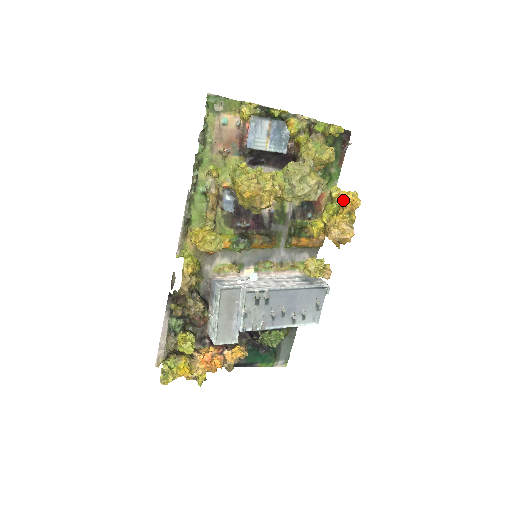
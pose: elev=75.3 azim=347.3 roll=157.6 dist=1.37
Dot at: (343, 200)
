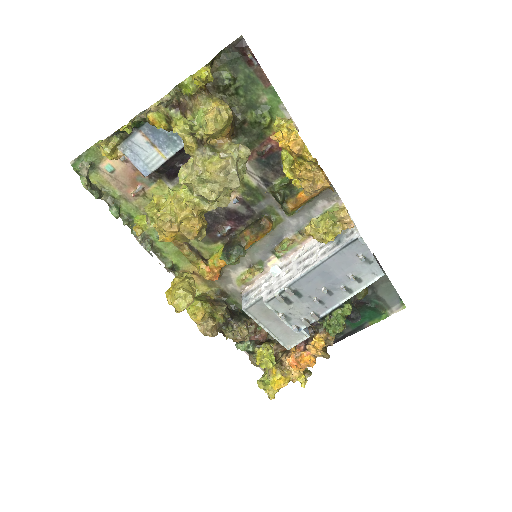
Dot at: (281, 147)
